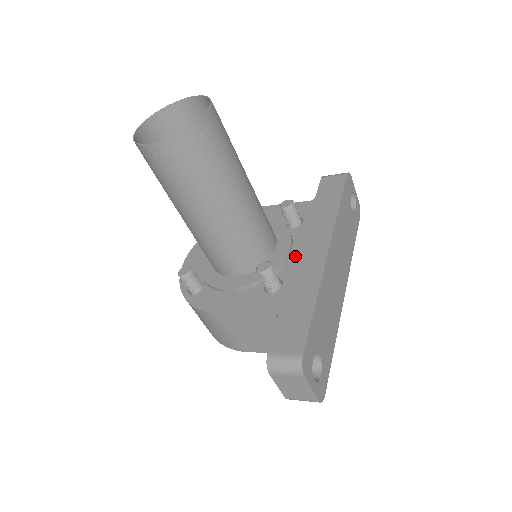
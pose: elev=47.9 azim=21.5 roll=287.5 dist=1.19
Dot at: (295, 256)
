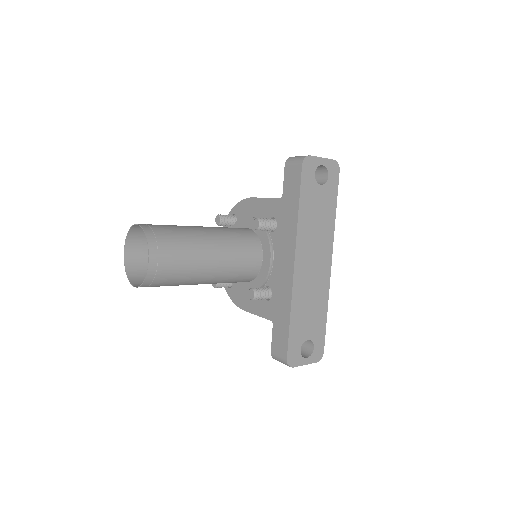
Dot at: (276, 267)
